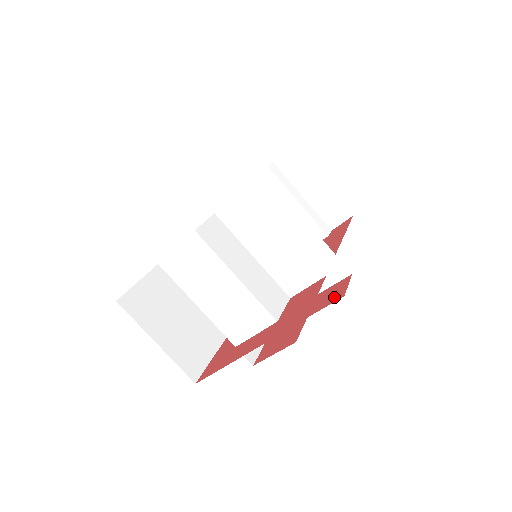
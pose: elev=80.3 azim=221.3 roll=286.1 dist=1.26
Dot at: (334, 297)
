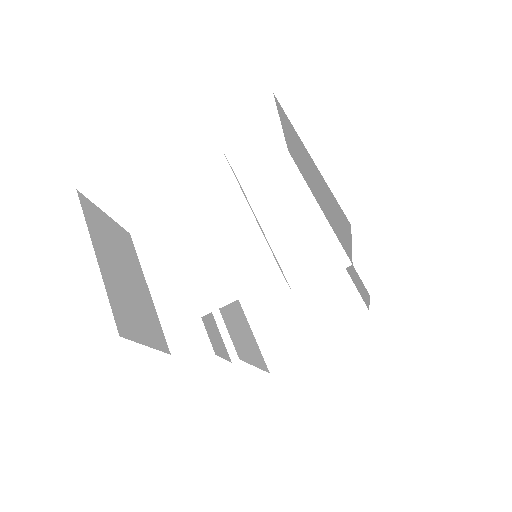
Dot at: occluded
